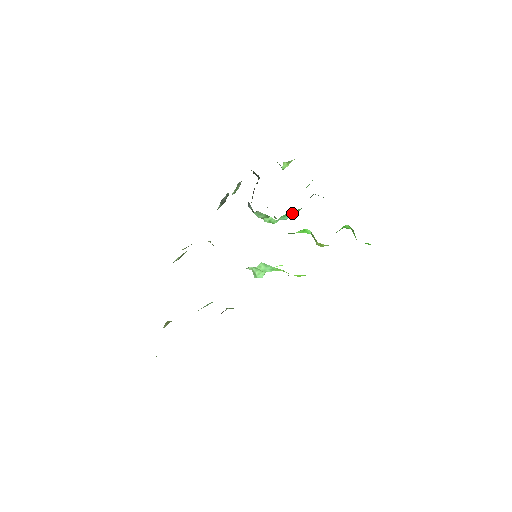
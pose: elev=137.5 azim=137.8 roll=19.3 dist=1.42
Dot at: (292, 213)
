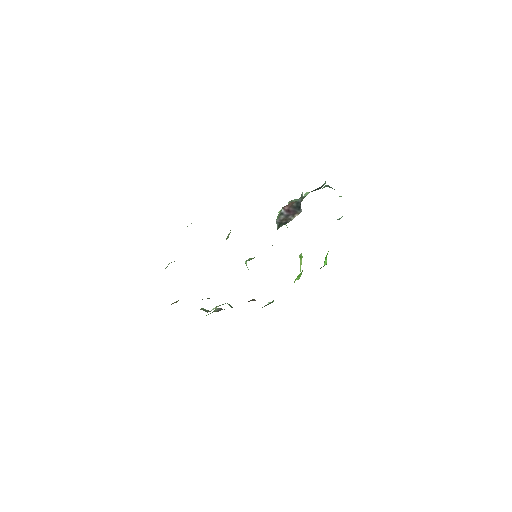
Dot at: occluded
